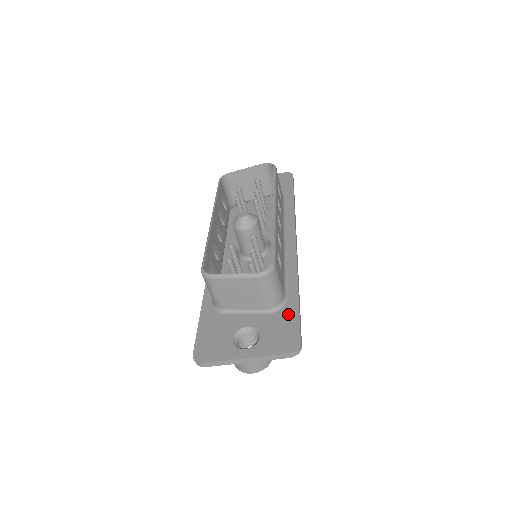
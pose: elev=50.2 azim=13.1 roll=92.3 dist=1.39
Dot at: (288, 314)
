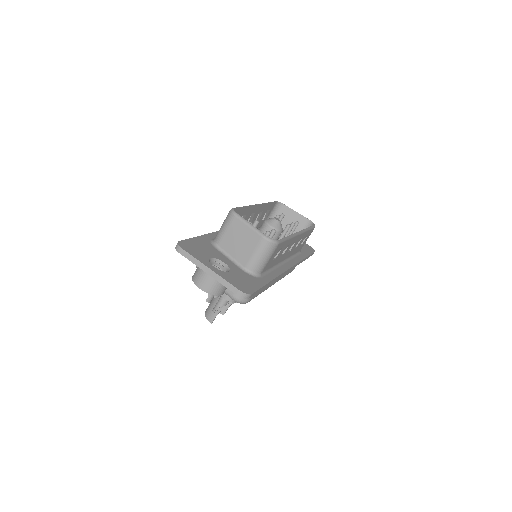
Dot at: (255, 281)
